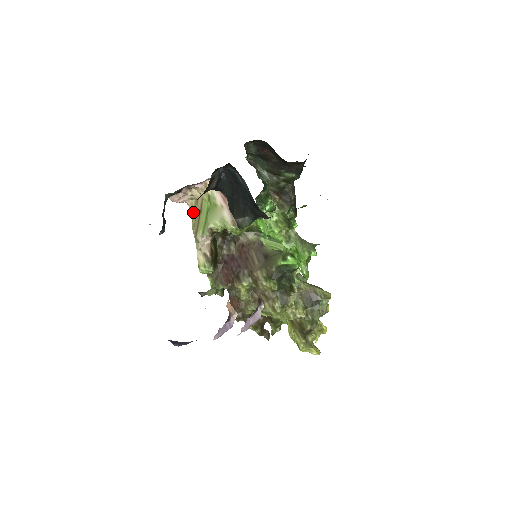
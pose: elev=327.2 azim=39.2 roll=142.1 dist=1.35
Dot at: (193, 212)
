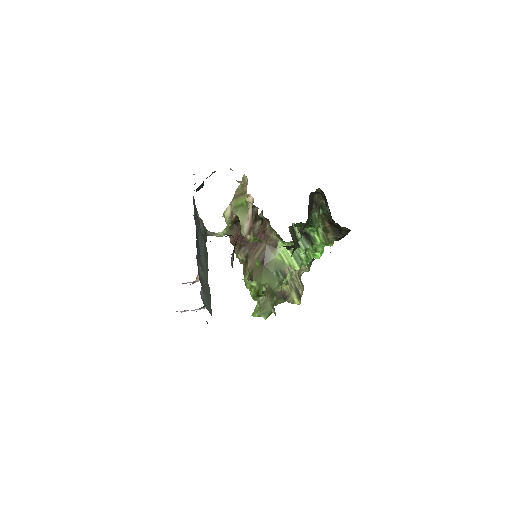
Dot at: occluded
